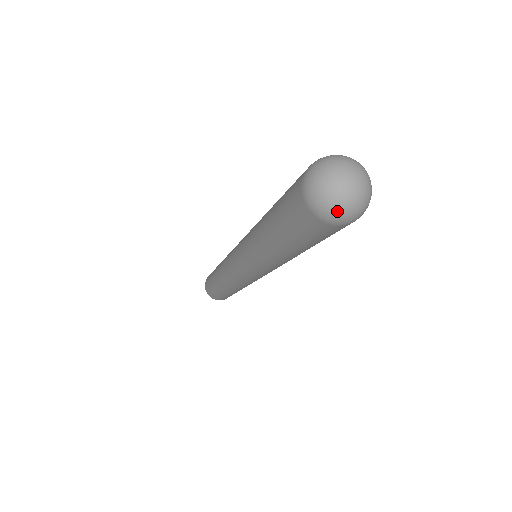
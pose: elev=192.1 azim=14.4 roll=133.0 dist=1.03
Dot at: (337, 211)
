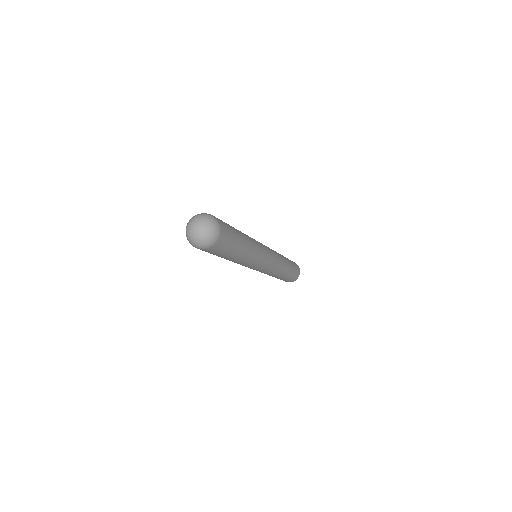
Dot at: (189, 239)
